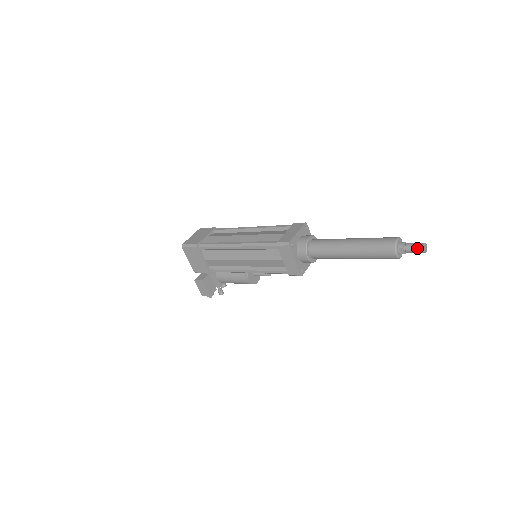
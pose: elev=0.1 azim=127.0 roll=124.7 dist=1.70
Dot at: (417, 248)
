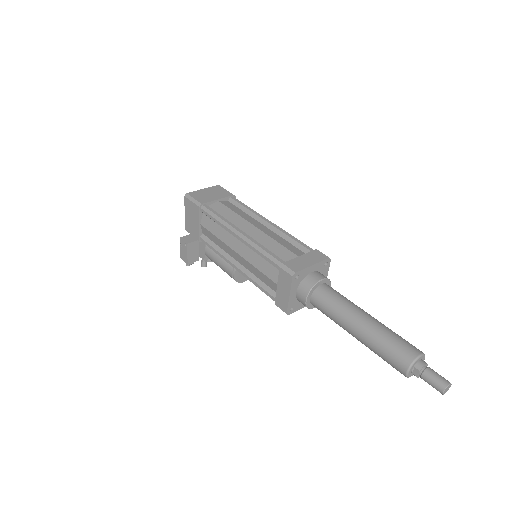
Dot at: (437, 383)
